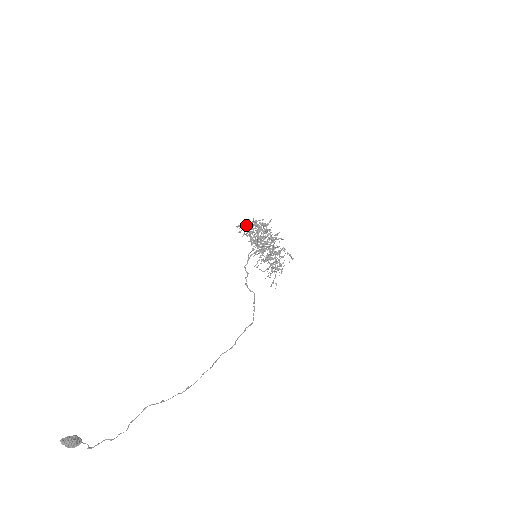
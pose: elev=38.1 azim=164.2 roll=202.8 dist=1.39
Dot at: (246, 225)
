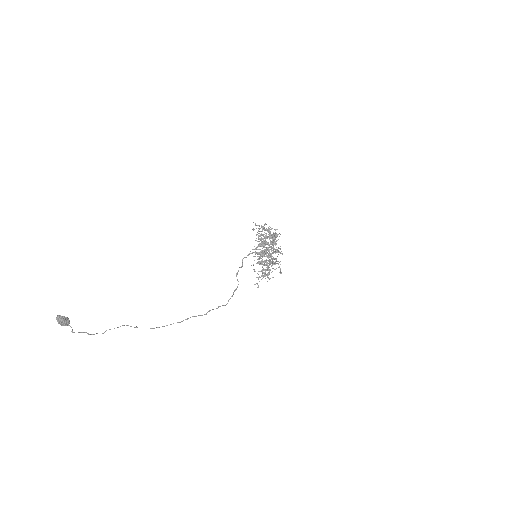
Dot at: occluded
